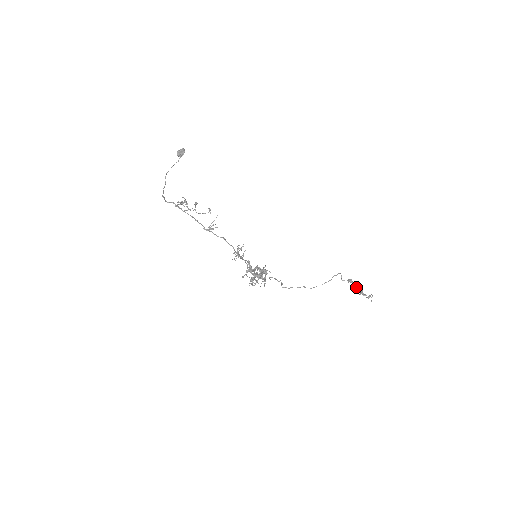
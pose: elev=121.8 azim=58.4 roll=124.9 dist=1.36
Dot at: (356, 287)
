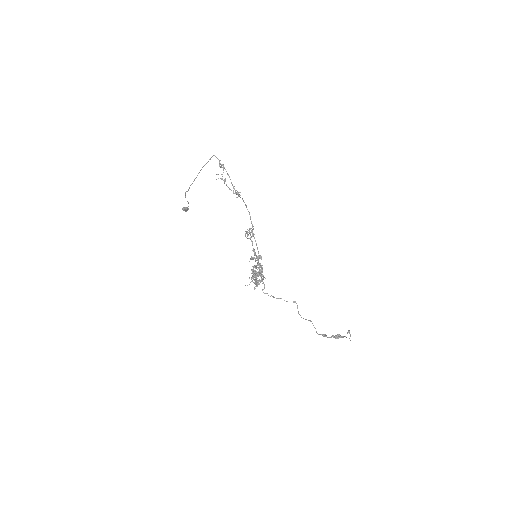
Dot at: (332, 336)
